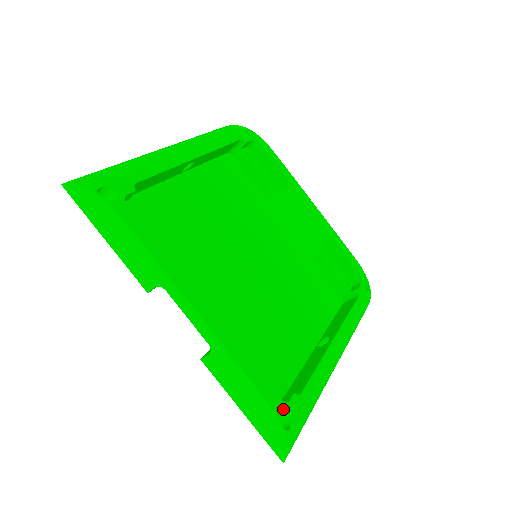
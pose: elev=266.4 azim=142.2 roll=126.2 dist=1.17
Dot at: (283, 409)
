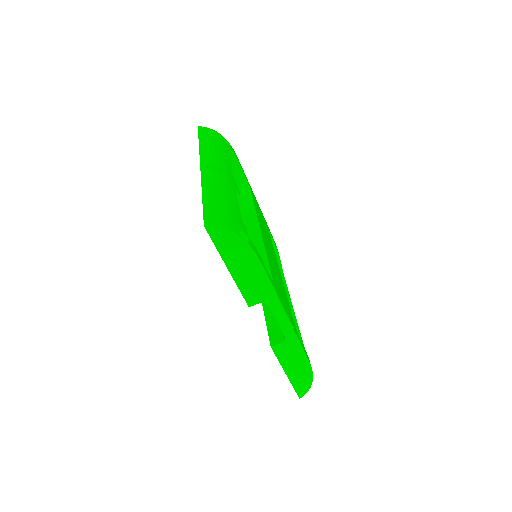
Dot at: occluded
